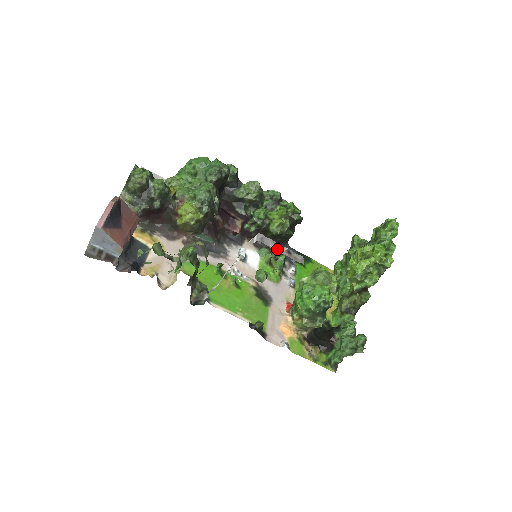
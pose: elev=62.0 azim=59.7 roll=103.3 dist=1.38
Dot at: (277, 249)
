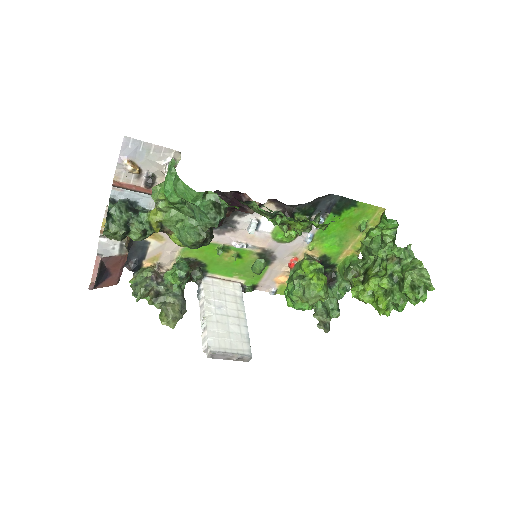
Dot at: (225, 359)
